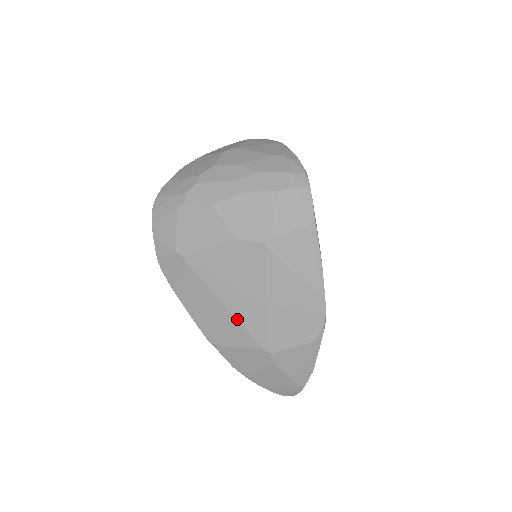
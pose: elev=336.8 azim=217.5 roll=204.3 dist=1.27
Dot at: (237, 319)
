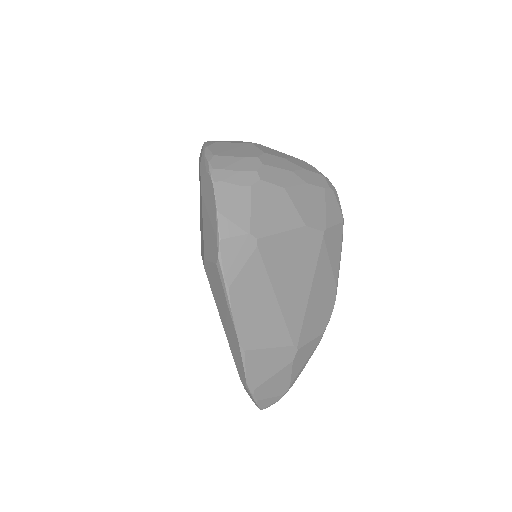
Dot at: (283, 313)
